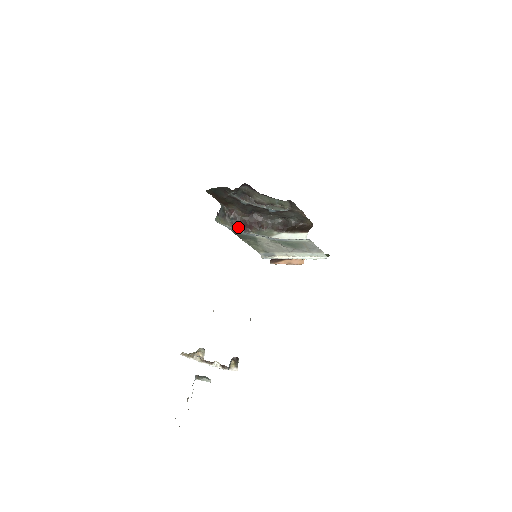
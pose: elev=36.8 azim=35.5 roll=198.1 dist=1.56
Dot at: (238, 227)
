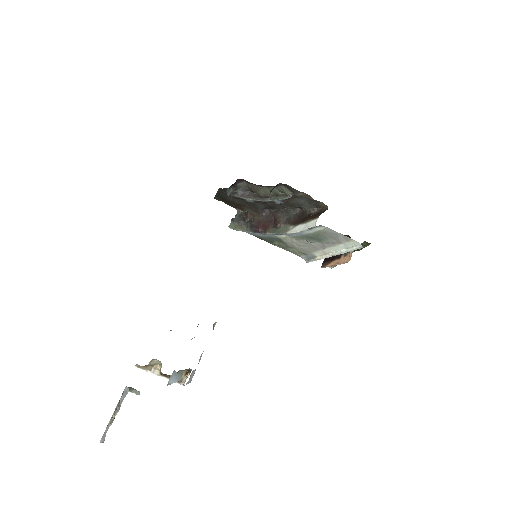
Dot at: (254, 230)
